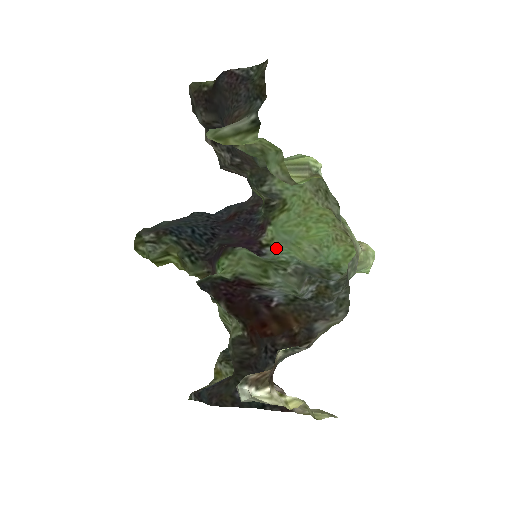
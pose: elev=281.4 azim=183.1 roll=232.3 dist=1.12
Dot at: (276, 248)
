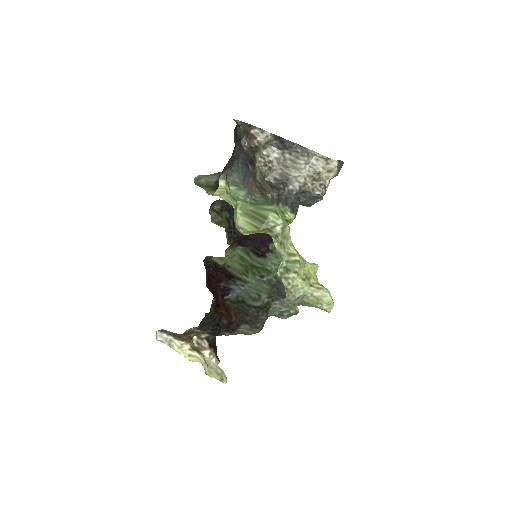
Dot at: (273, 257)
